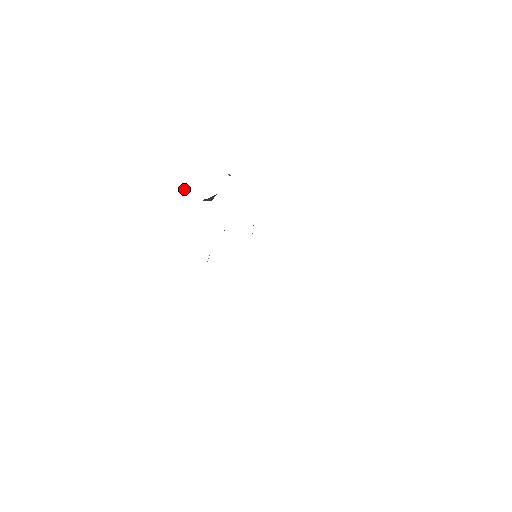
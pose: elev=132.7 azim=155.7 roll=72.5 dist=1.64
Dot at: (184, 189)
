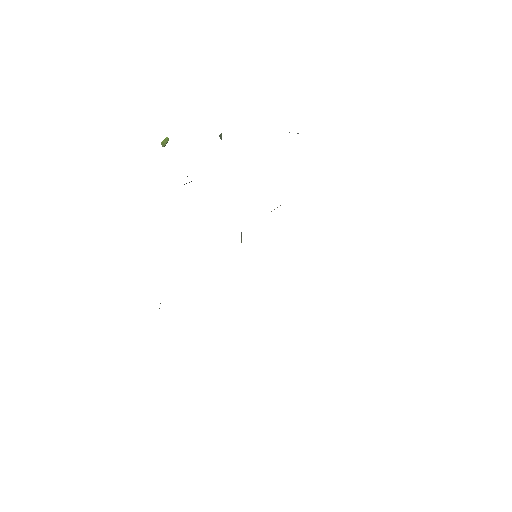
Dot at: (166, 143)
